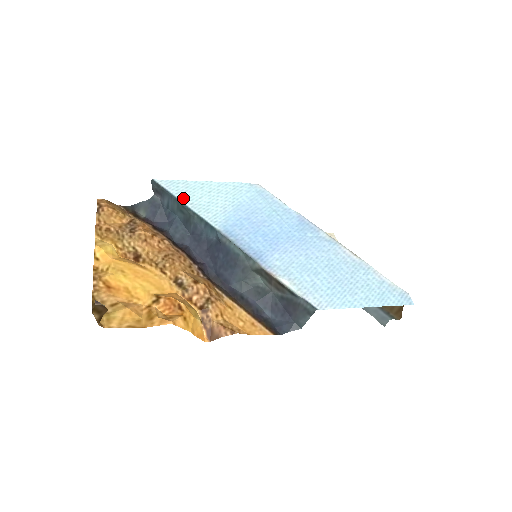
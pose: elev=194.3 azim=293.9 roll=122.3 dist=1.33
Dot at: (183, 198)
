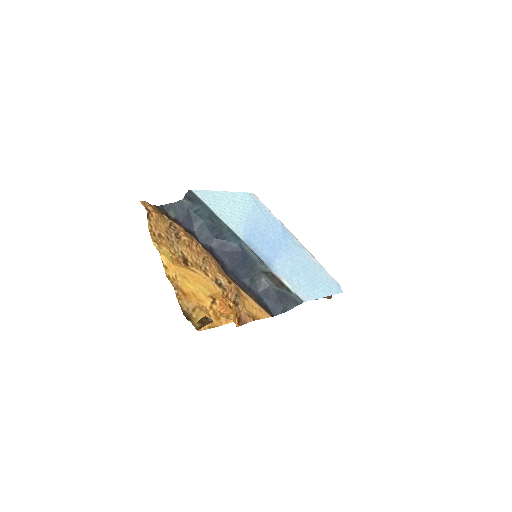
Dot at: (215, 209)
